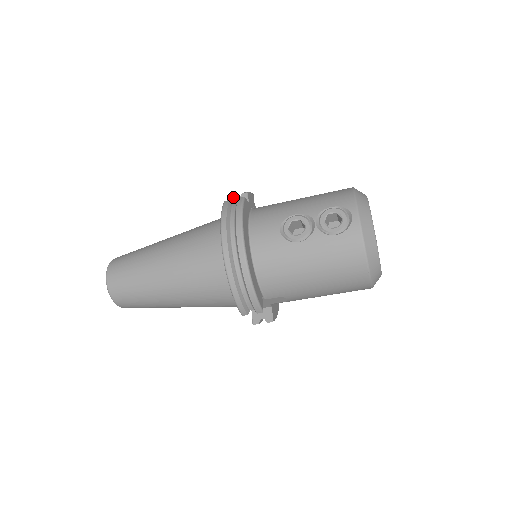
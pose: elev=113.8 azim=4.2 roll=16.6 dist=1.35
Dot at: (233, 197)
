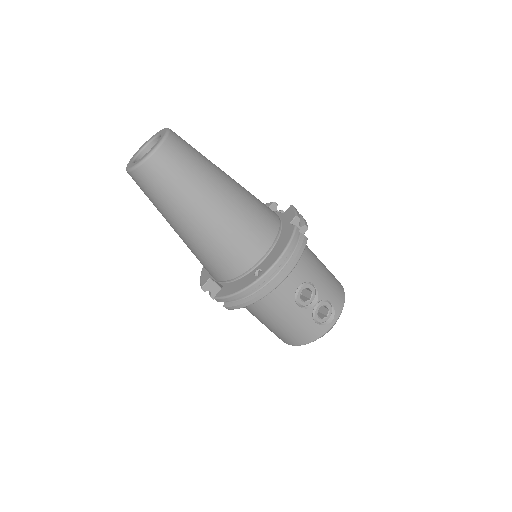
Dot at: (299, 221)
